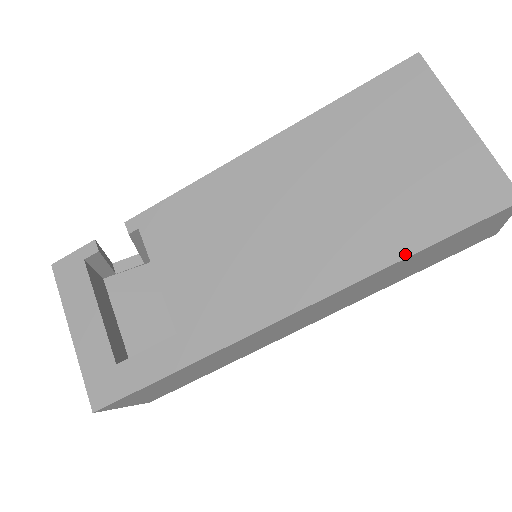
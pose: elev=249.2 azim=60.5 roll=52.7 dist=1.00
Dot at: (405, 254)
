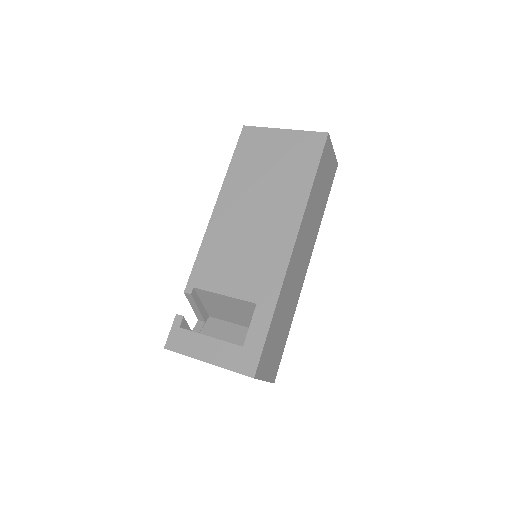
Dot at: (311, 184)
